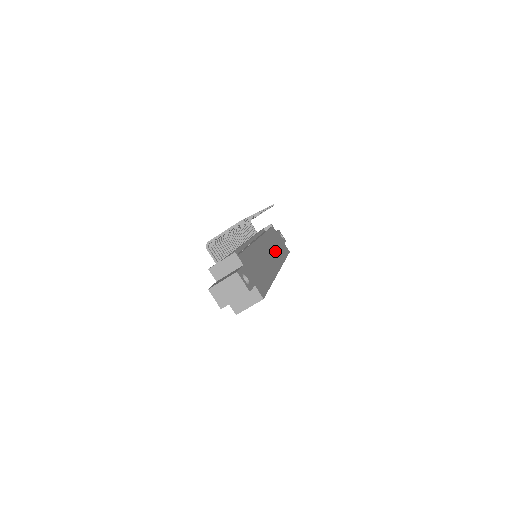
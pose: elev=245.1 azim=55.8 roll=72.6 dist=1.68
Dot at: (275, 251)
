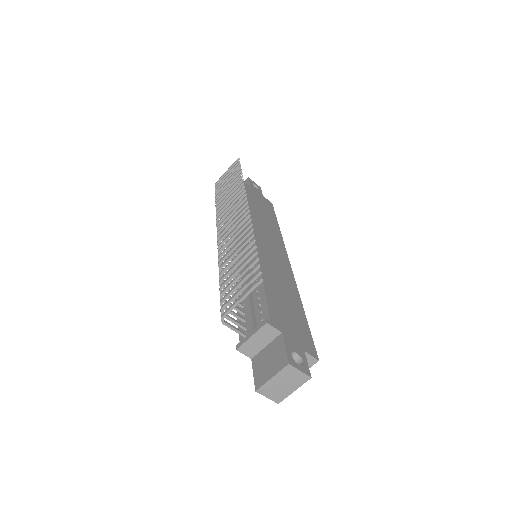
Dot at: (270, 231)
